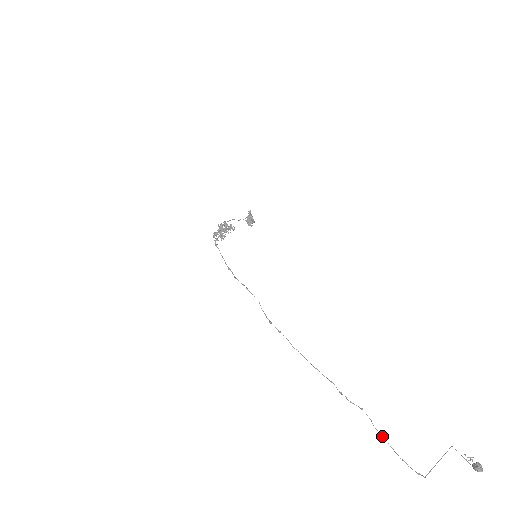
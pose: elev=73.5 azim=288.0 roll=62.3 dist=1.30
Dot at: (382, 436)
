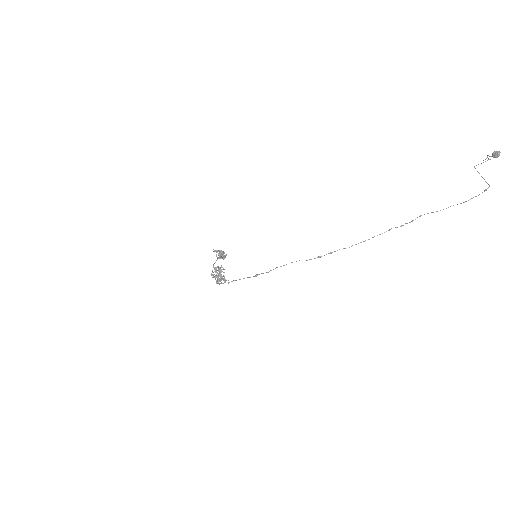
Dot at: occluded
